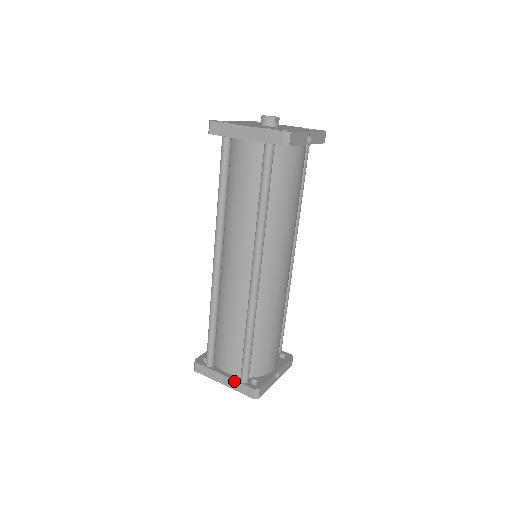
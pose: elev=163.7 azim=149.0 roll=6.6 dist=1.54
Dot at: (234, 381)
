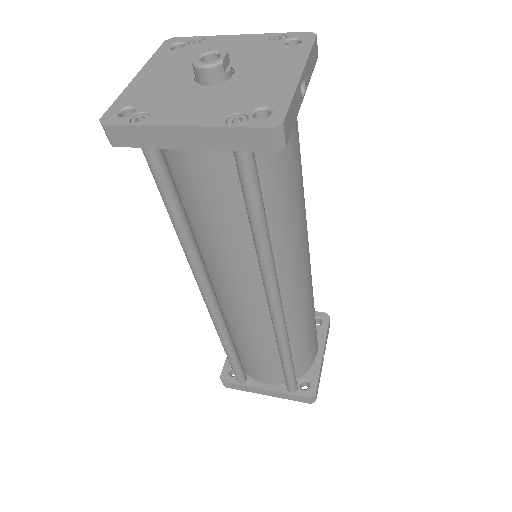
Dot at: (280, 393)
